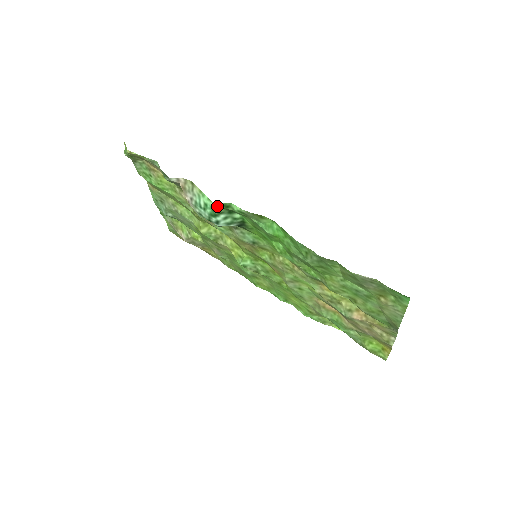
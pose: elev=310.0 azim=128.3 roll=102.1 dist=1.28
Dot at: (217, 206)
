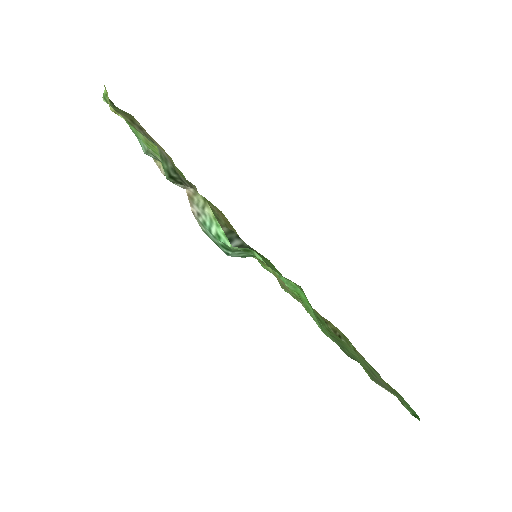
Dot at: (234, 248)
